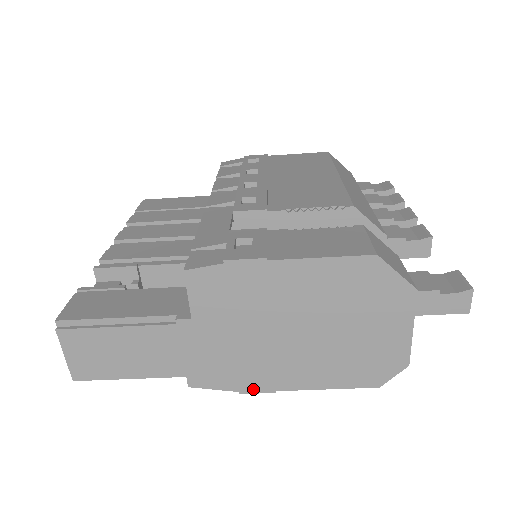
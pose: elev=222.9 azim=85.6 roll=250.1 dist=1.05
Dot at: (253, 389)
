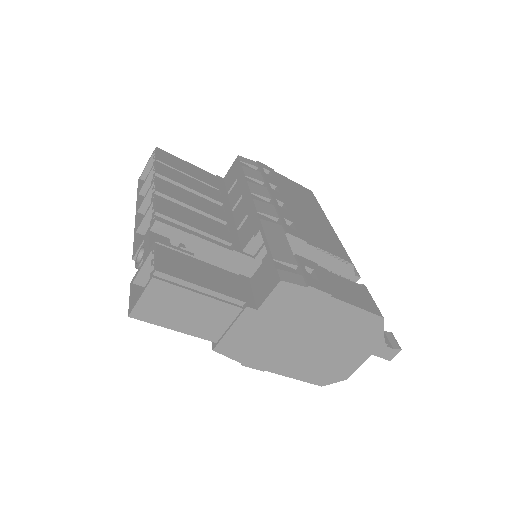
Dot at: (252, 365)
